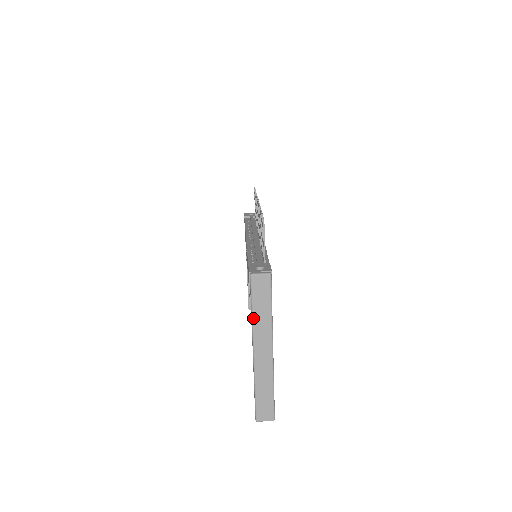
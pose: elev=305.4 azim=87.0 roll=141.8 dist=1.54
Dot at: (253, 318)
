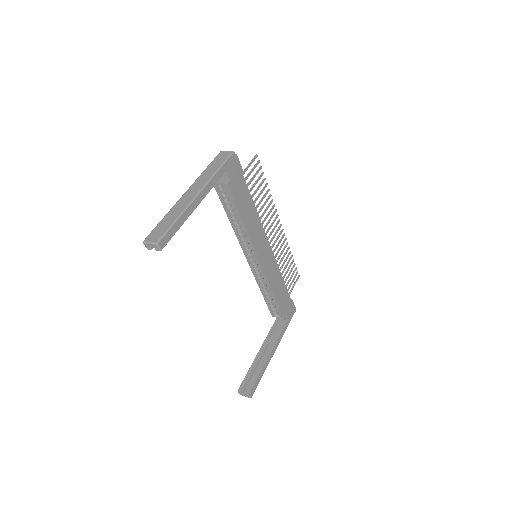
Dot at: (203, 172)
